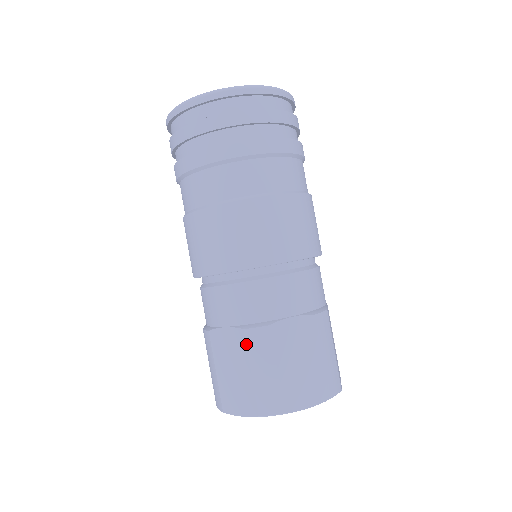
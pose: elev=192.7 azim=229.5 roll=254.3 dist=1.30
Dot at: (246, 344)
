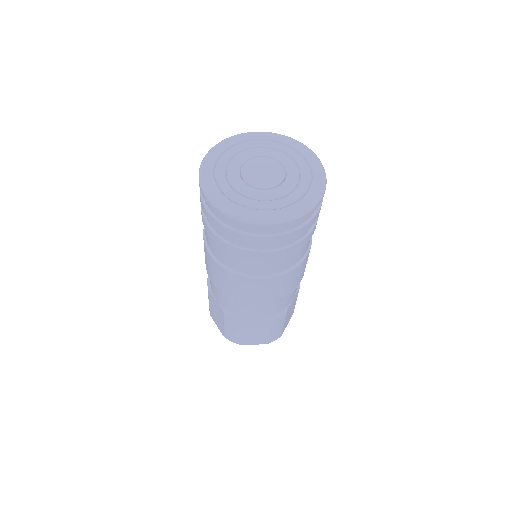
Dot at: (271, 325)
